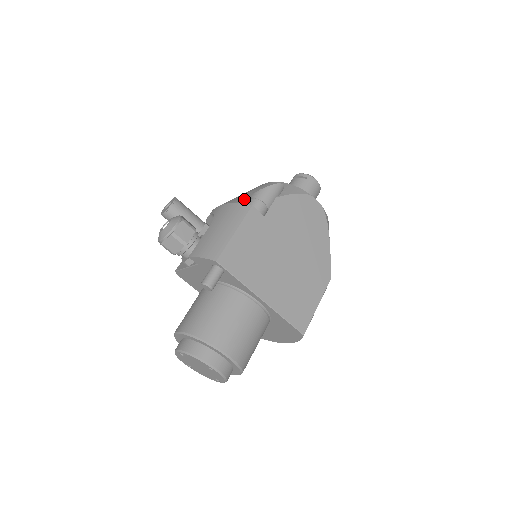
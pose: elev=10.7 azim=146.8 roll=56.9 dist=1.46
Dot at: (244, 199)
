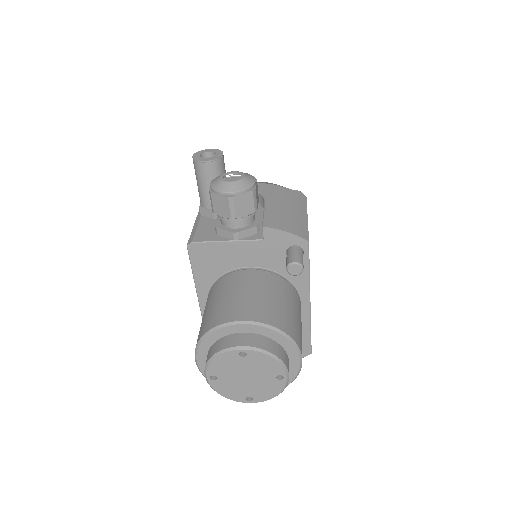
Dot at: occluded
